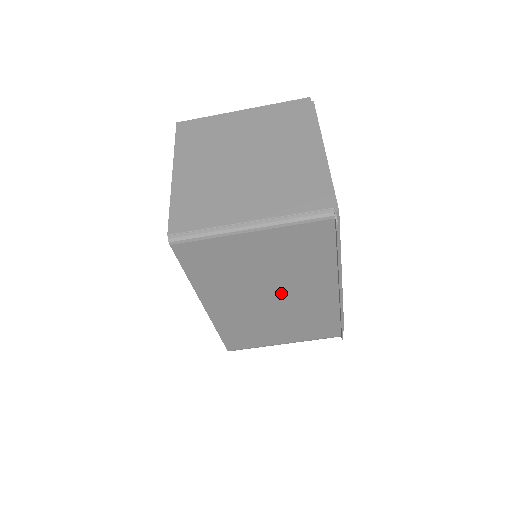
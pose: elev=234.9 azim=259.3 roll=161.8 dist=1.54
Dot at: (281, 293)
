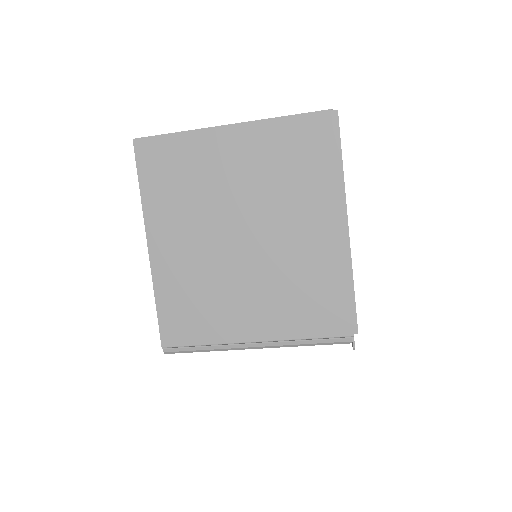
Dot at: occluded
